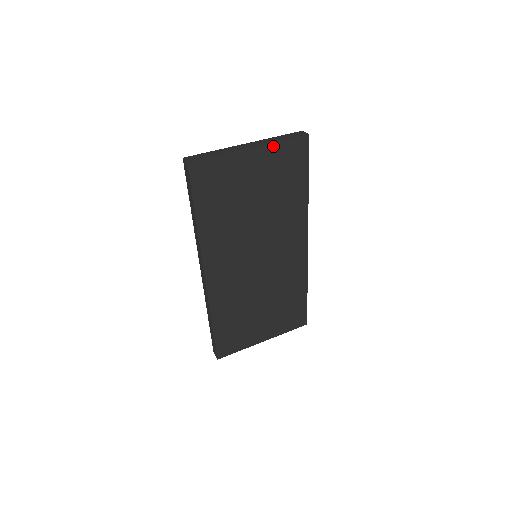
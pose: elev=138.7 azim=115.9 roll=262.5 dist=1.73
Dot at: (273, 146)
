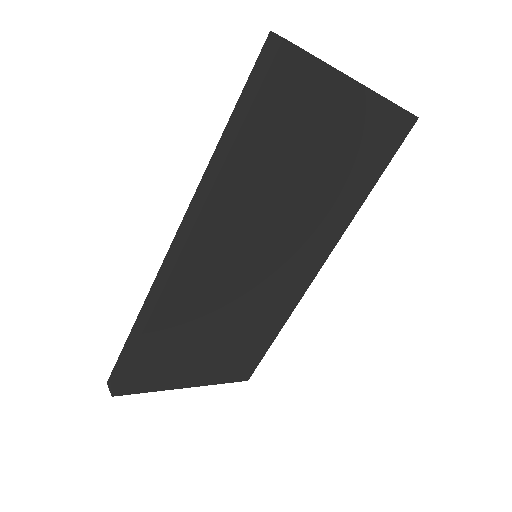
Dot at: (381, 103)
